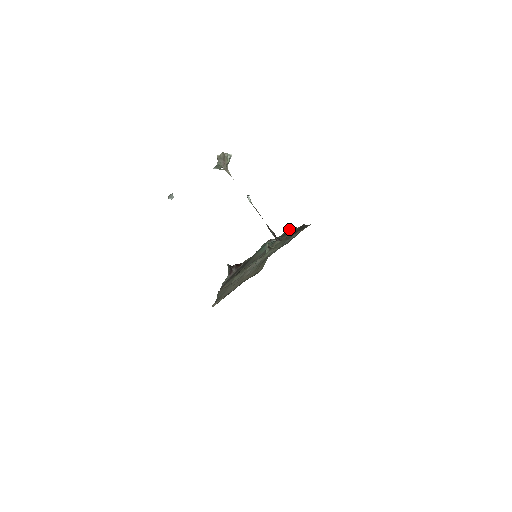
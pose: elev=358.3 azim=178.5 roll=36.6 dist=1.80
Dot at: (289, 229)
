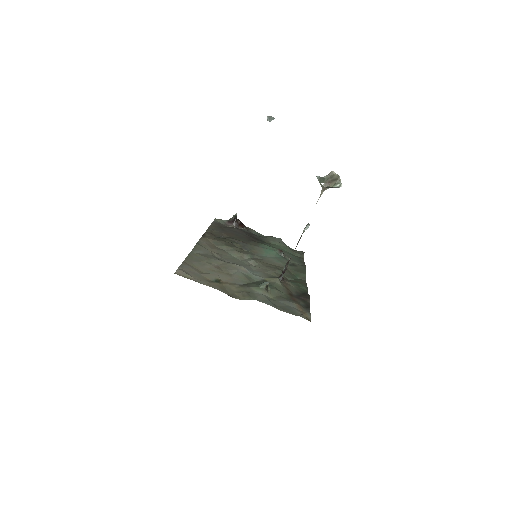
Dot at: (301, 264)
